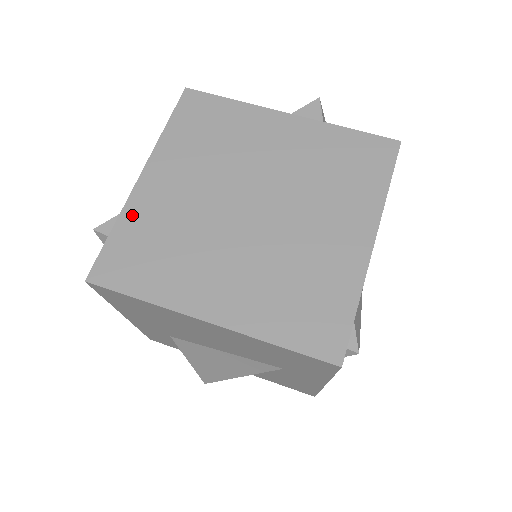
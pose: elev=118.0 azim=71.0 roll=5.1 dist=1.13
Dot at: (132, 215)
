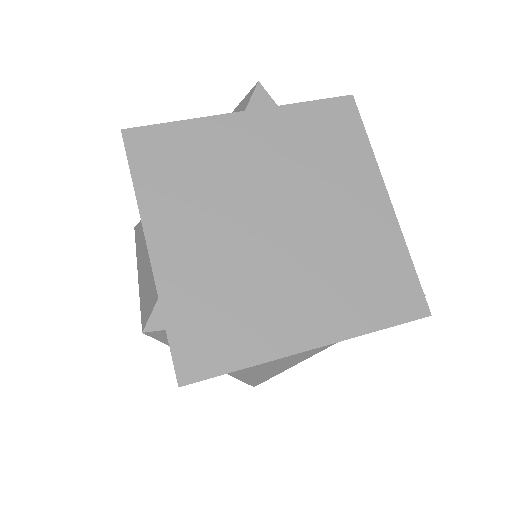
Dot at: (173, 295)
